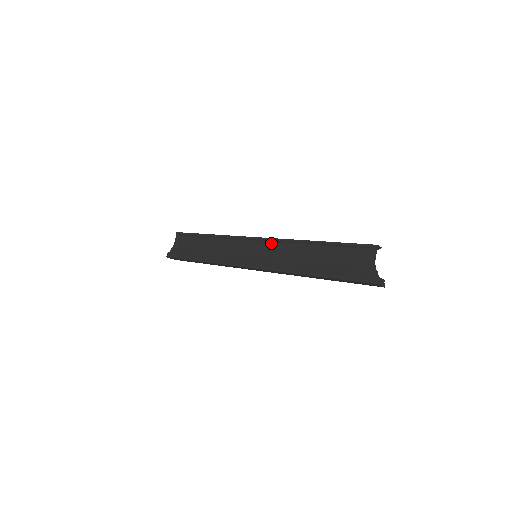
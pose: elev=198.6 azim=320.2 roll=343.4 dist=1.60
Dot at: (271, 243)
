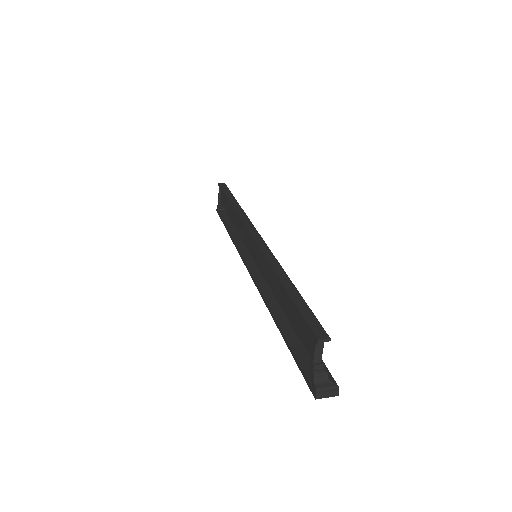
Dot at: occluded
